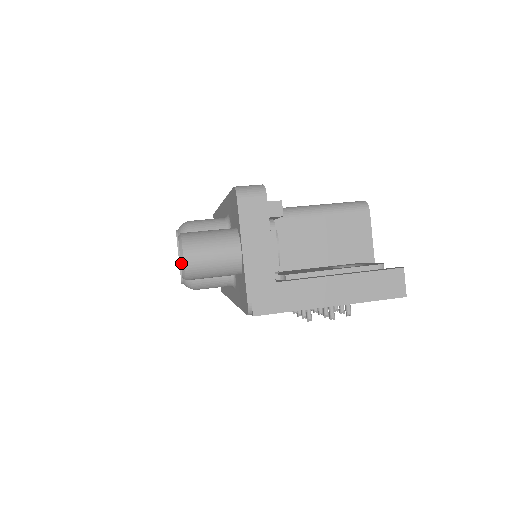
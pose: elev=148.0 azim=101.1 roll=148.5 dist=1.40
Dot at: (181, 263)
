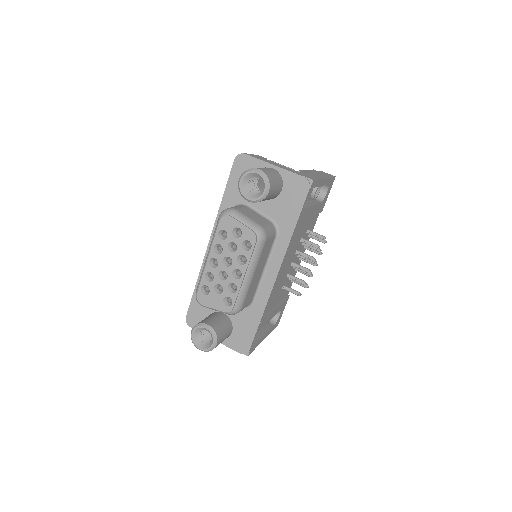
Dot at: (261, 173)
